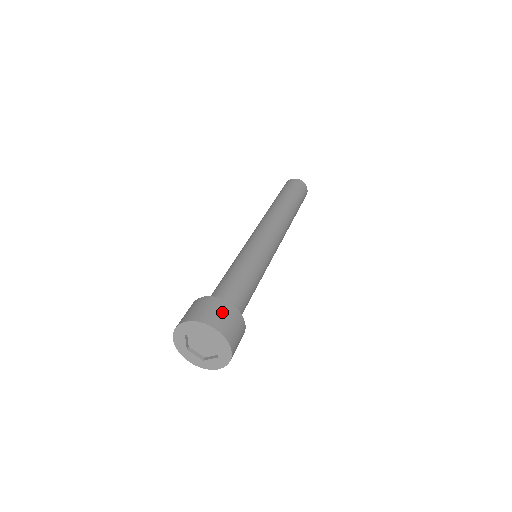
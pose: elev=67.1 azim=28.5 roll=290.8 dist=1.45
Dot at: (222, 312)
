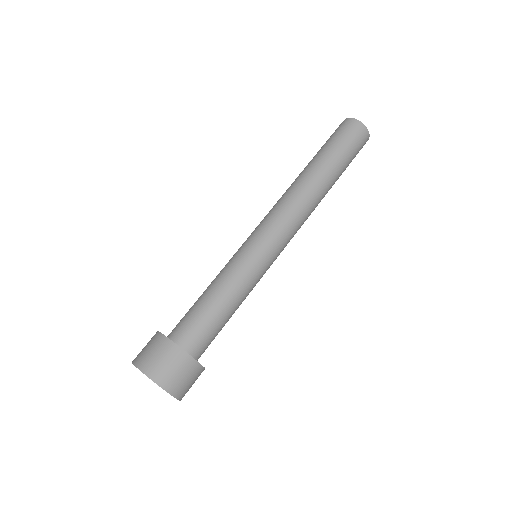
Dot at: (181, 371)
